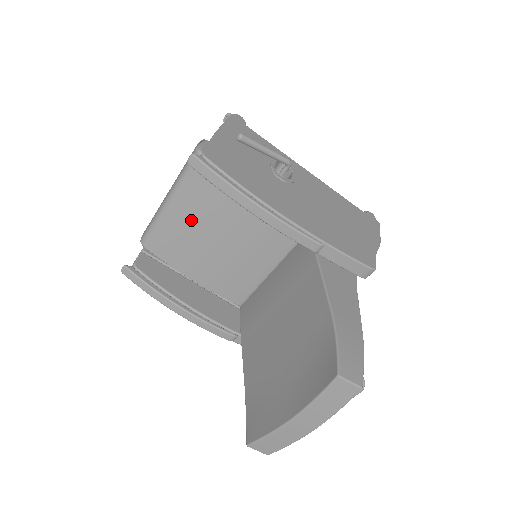
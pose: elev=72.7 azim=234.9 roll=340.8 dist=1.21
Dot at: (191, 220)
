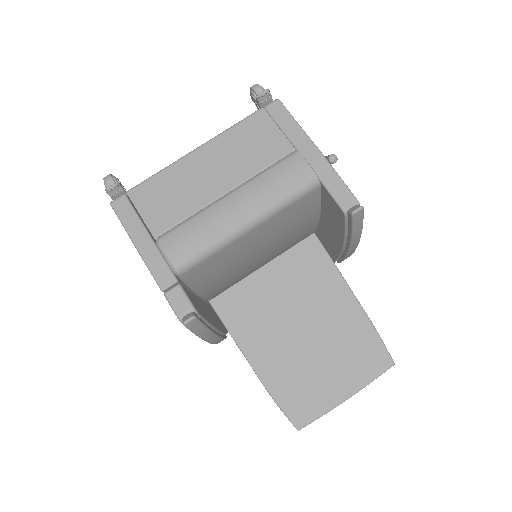
Dot at: (257, 242)
